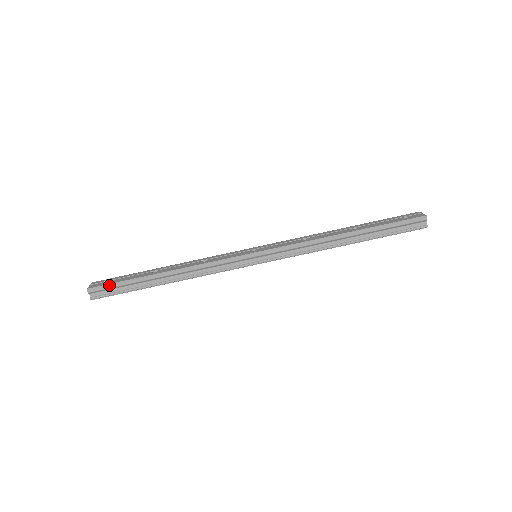
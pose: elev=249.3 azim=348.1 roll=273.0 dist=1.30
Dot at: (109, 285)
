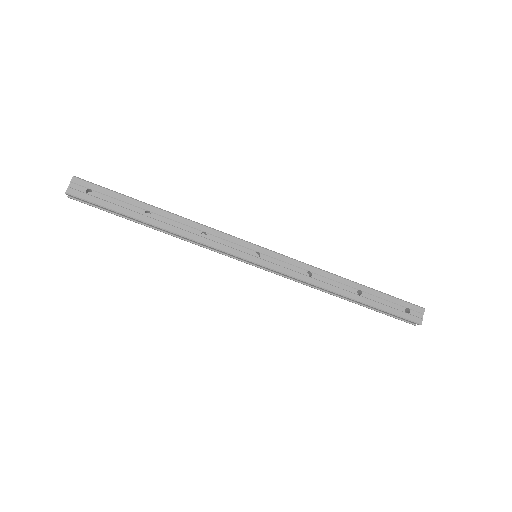
Dot at: (92, 203)
